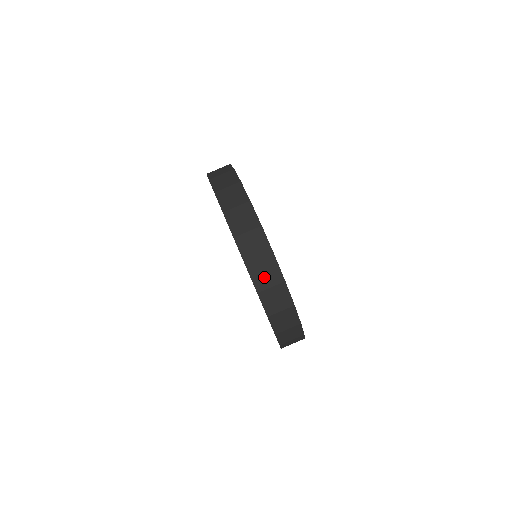
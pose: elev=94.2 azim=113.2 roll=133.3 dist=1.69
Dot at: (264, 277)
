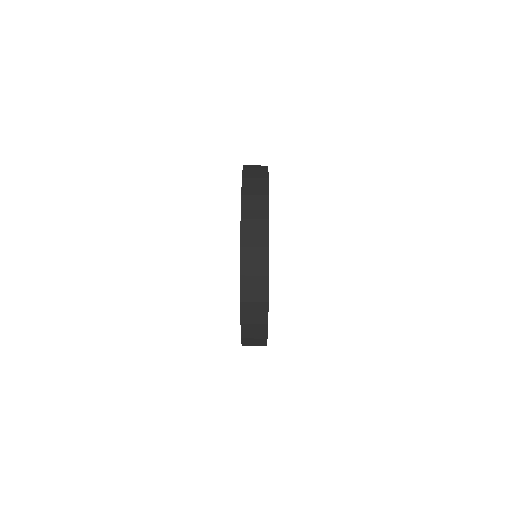
Dot at: (252, 343)
